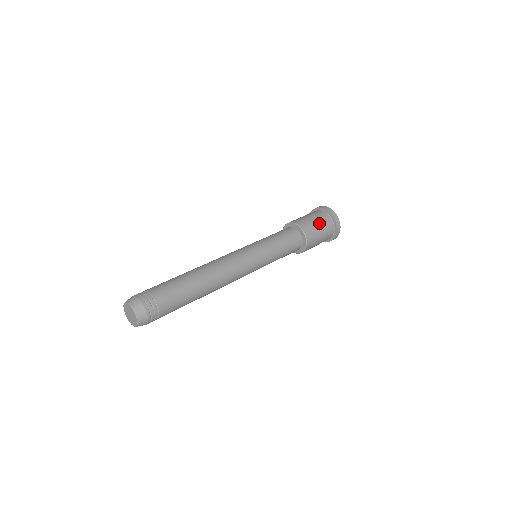
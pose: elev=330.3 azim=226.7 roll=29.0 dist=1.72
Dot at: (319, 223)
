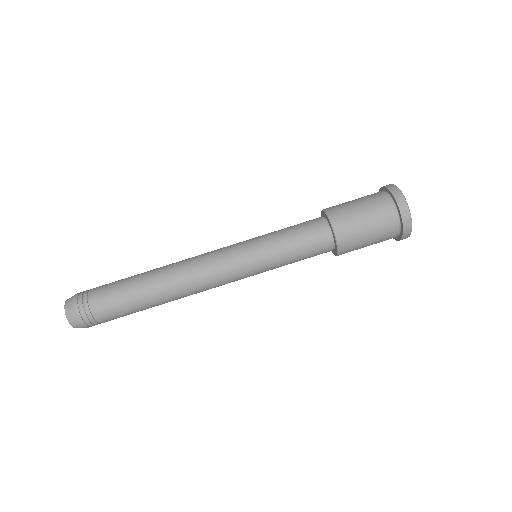
Dot at: (373, 235)
